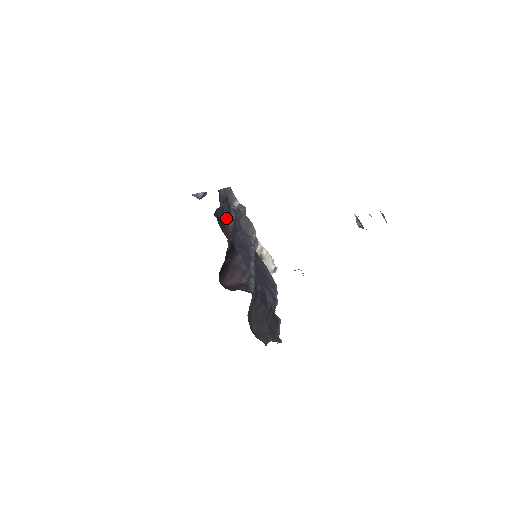
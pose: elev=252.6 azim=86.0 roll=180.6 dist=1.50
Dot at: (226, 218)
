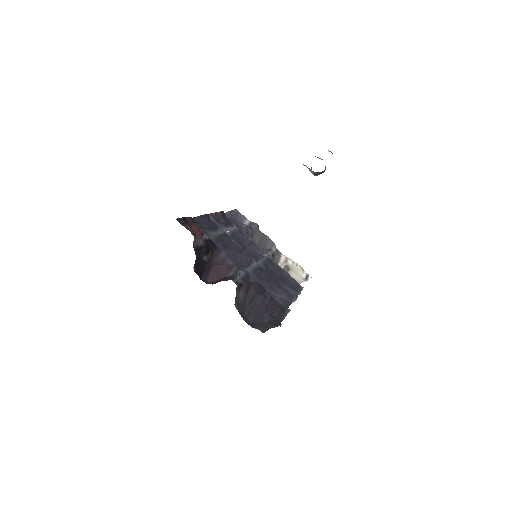
Dot at: (214, 227)
